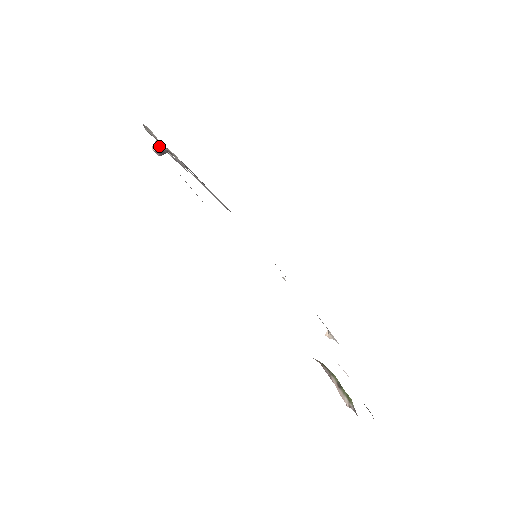
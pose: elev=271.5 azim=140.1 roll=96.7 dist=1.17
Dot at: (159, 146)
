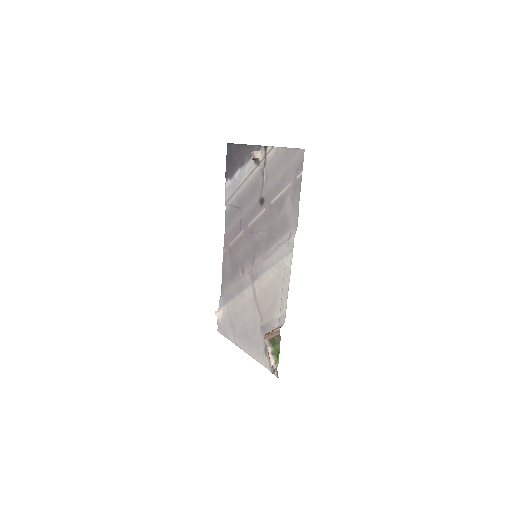
Dot at: (259, 156)
